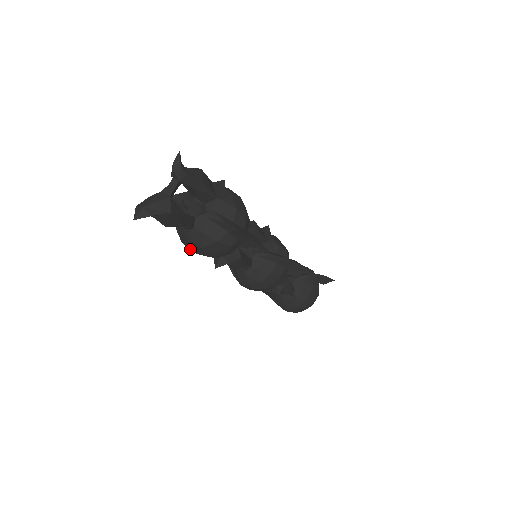
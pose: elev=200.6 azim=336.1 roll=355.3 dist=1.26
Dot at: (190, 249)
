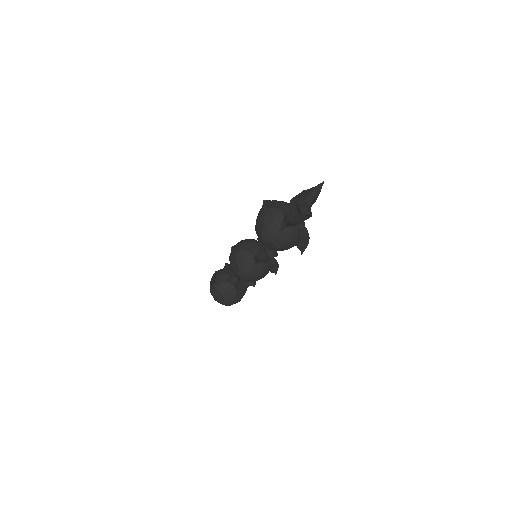
Dot at: (270, 240)
